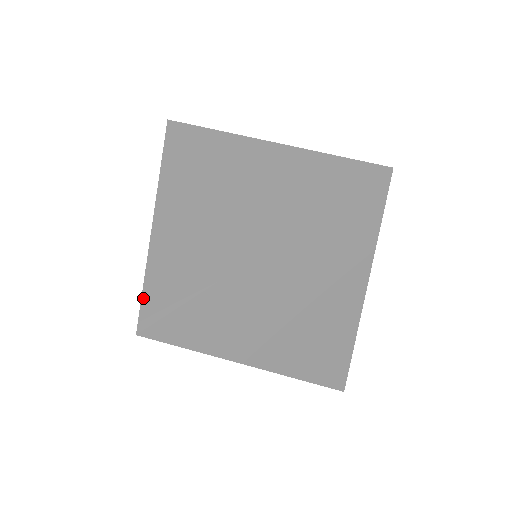
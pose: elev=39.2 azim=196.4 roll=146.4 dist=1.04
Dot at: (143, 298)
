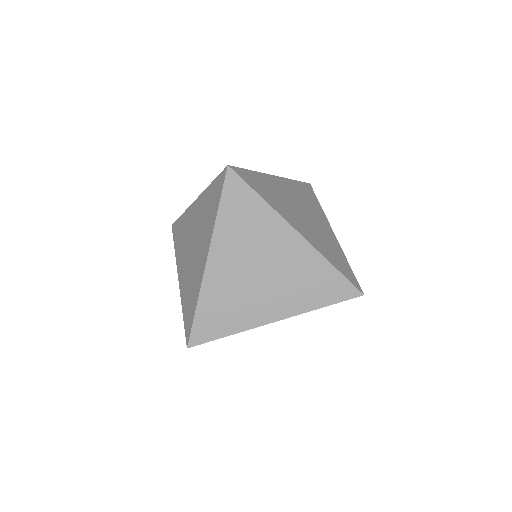
Dot at: (185, 328)
